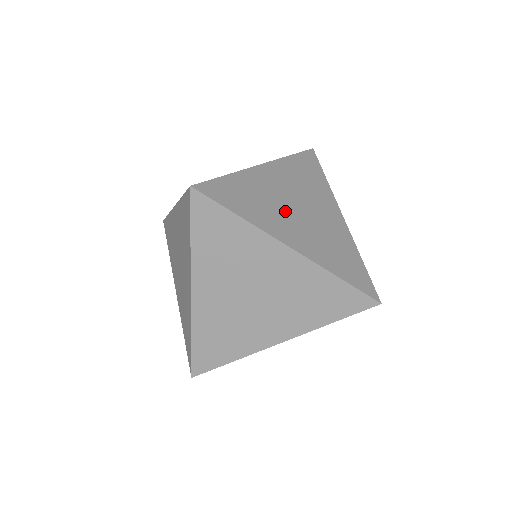
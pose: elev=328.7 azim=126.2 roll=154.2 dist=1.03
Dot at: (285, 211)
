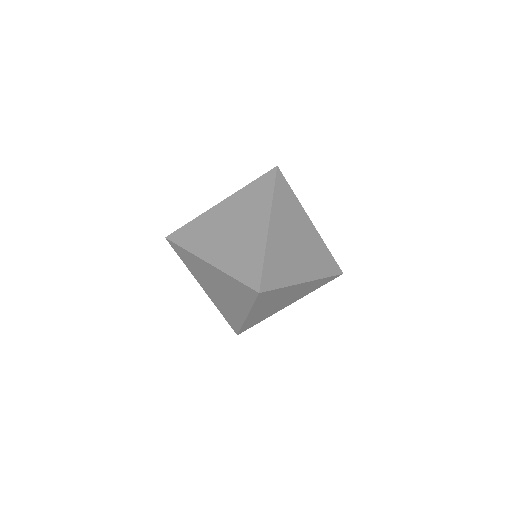
Dot at: (218, 235)
